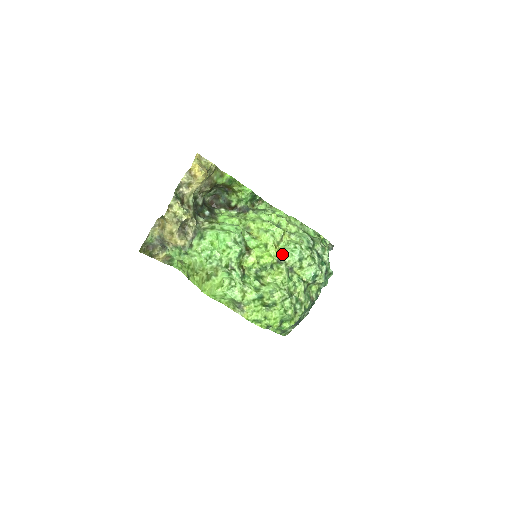
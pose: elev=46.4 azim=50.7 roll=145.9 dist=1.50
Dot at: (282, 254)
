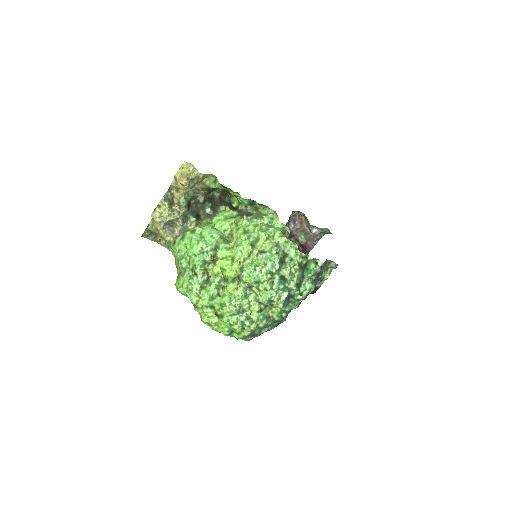
Dot at: (241, 272)
